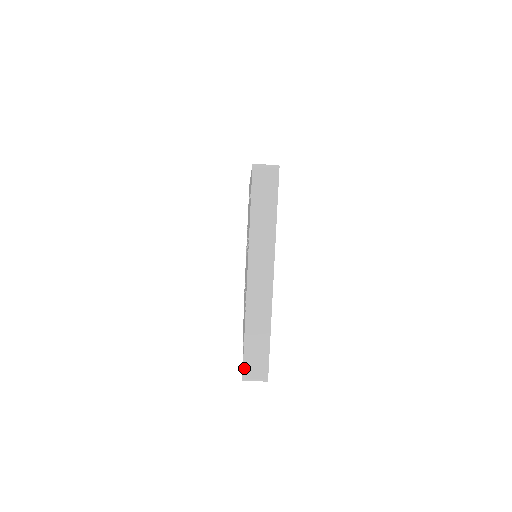
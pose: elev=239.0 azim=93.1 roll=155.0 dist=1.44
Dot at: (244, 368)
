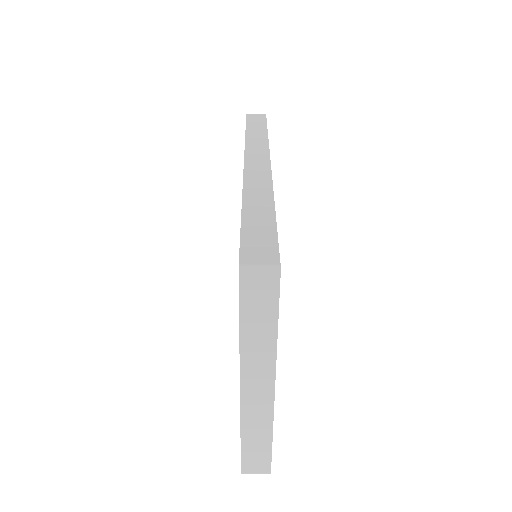
Dot at: (242, 466)
